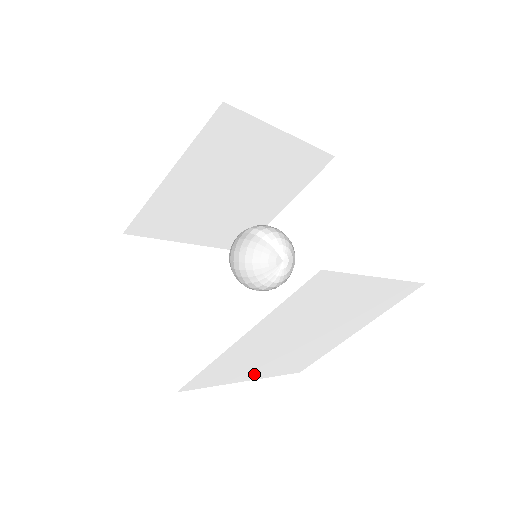
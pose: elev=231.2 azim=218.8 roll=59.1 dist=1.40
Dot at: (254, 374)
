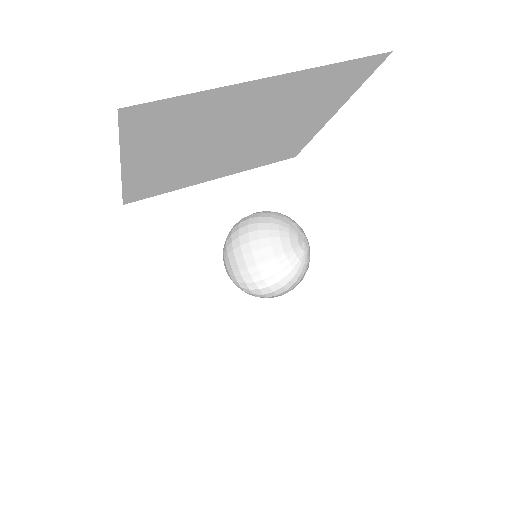
Dot at: occluded
